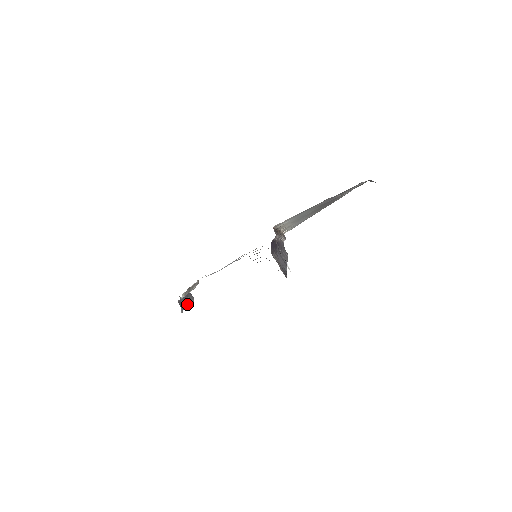
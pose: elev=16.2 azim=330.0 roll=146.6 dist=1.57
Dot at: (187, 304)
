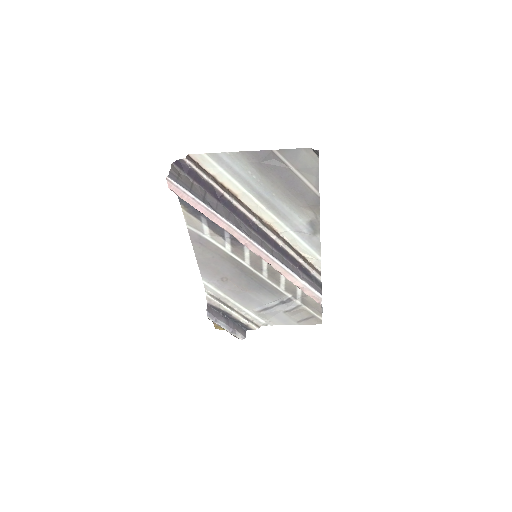
Dot at: (224, 323)
